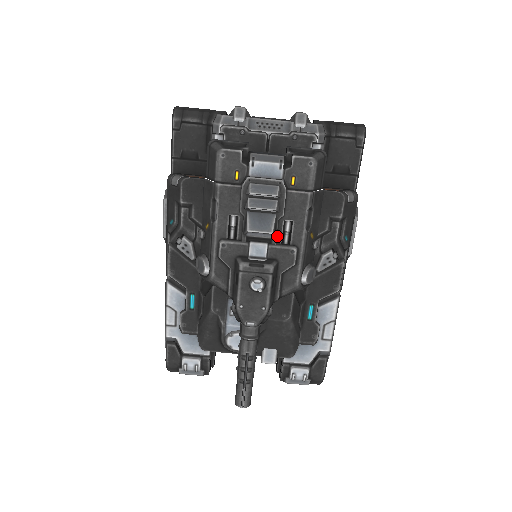
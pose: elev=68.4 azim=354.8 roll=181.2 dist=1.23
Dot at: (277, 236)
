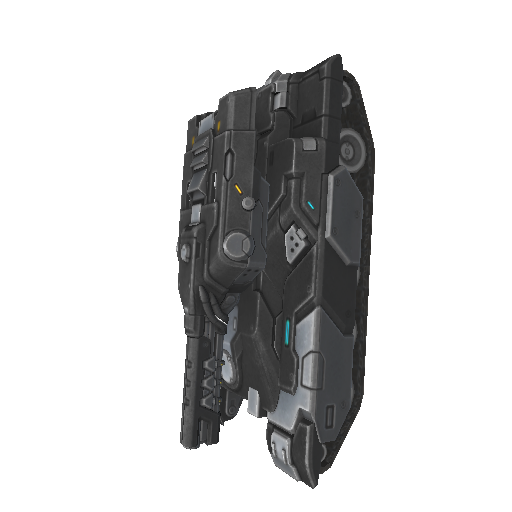
Dot at: (208, 194)
